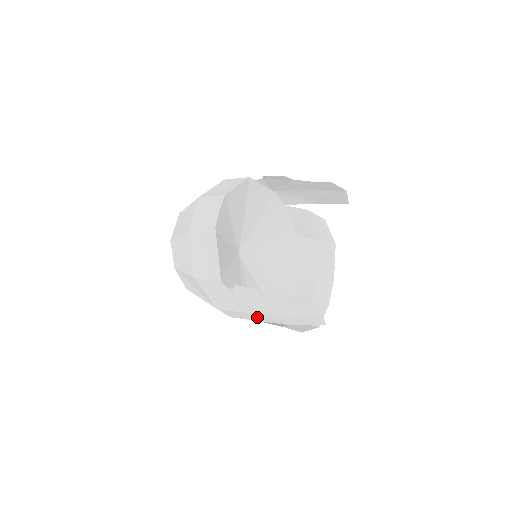
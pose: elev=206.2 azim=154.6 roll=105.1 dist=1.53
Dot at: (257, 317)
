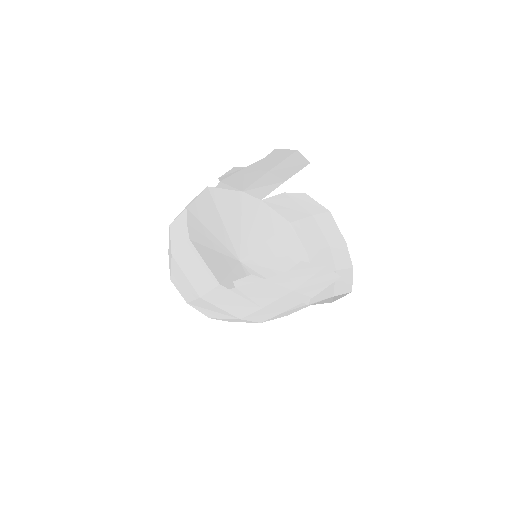
Dot at: (279, 307)
